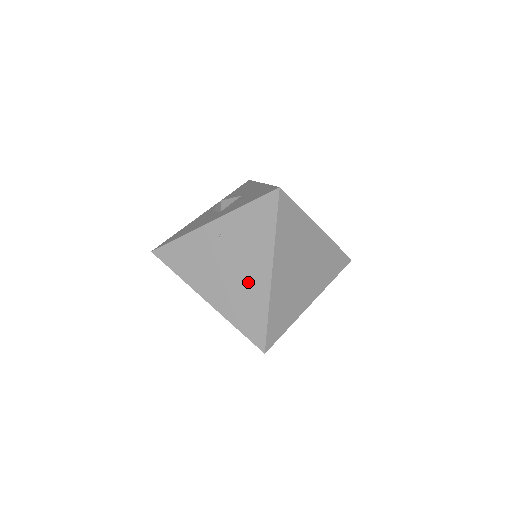
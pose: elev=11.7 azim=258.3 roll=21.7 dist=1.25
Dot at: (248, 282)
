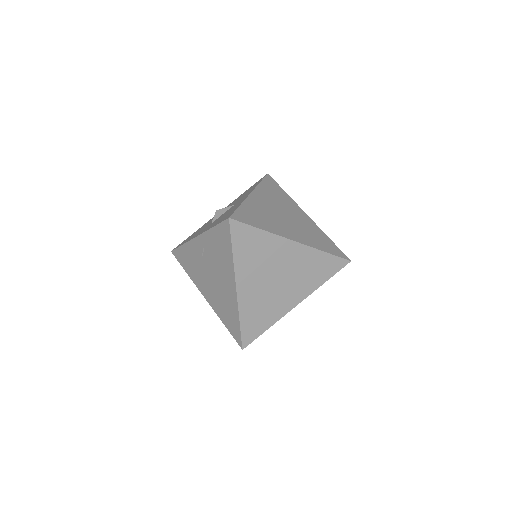
Dot at: (224, 291)
